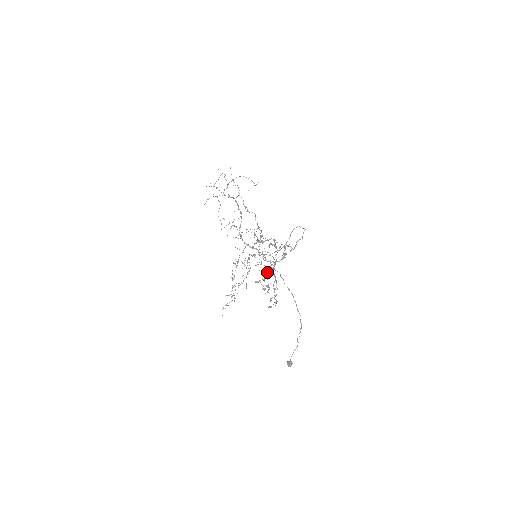
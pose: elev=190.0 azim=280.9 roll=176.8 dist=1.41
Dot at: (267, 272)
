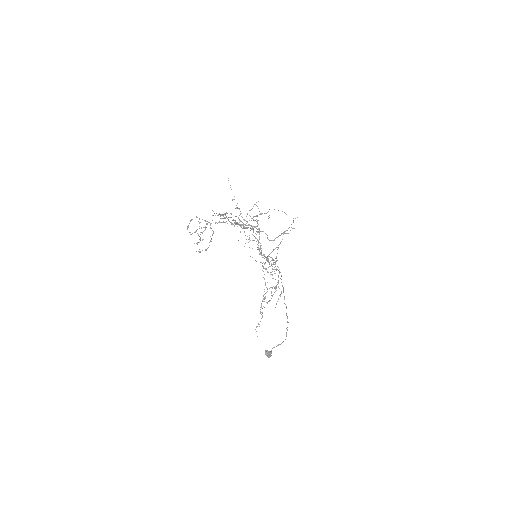
Dot at: (199, 222)
